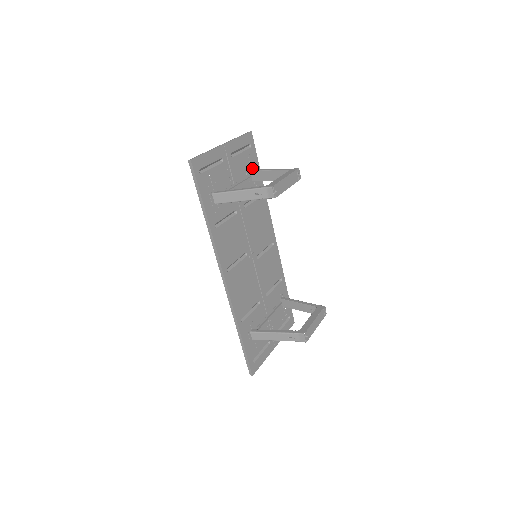
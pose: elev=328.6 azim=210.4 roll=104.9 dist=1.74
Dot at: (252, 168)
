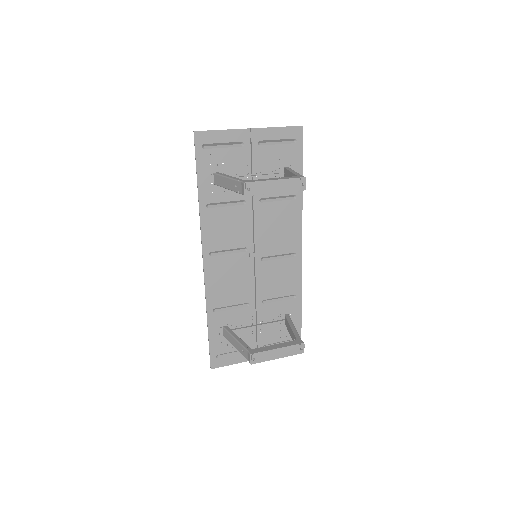
Dot at: (289, 165)
